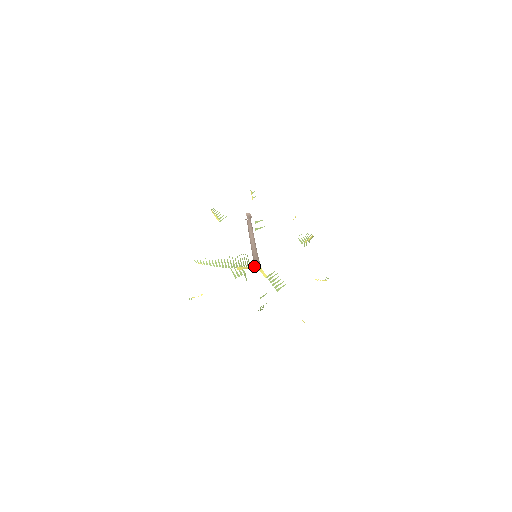
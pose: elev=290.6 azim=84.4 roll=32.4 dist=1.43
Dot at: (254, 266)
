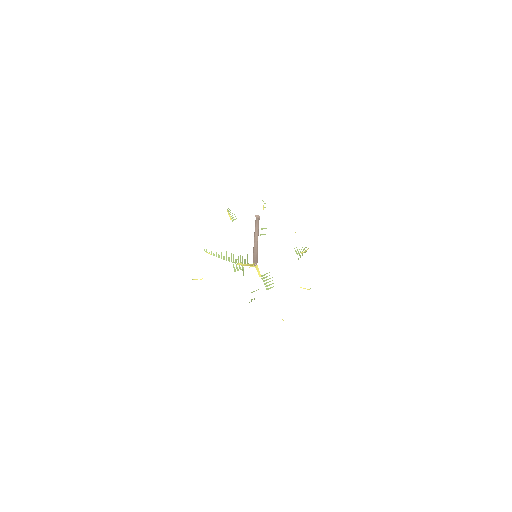
Dot at: (252, 264)
